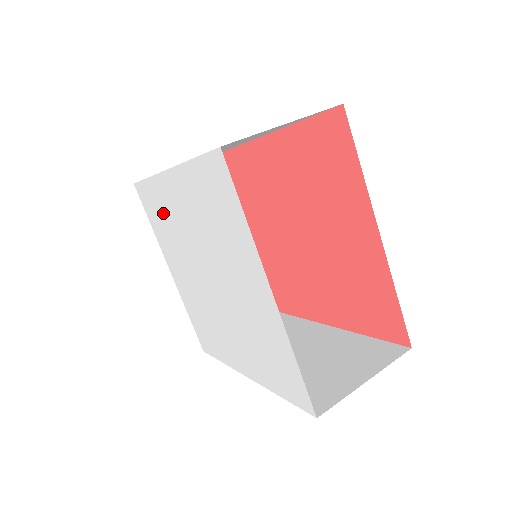
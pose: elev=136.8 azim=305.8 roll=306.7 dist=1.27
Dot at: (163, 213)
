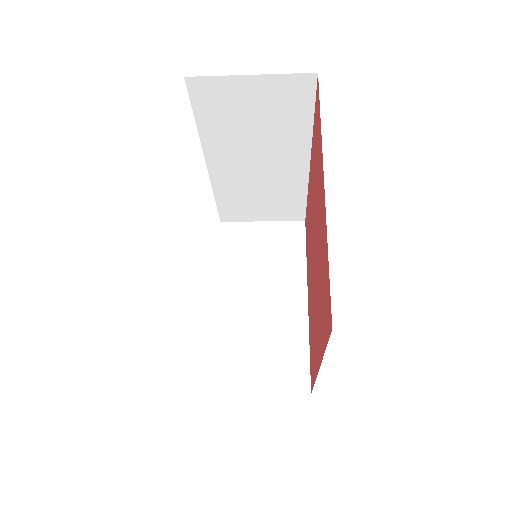
Dot at: occluded
